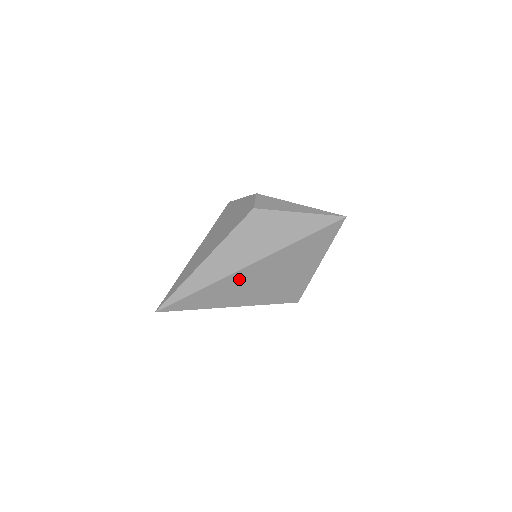
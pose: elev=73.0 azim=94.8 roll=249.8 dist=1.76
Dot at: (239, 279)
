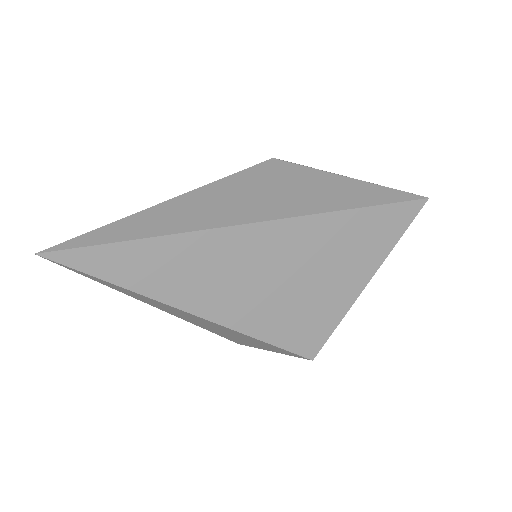
Dot at: (222, 249)
